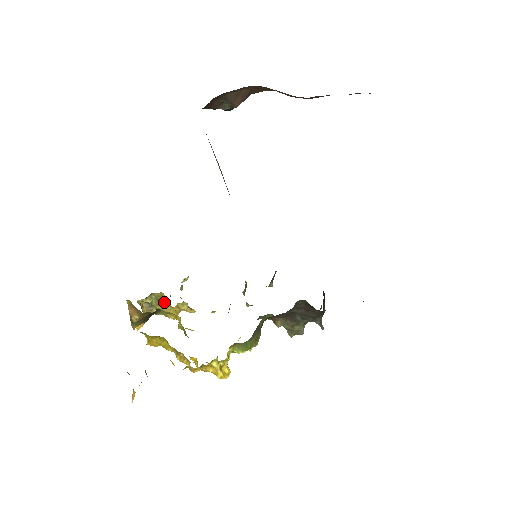
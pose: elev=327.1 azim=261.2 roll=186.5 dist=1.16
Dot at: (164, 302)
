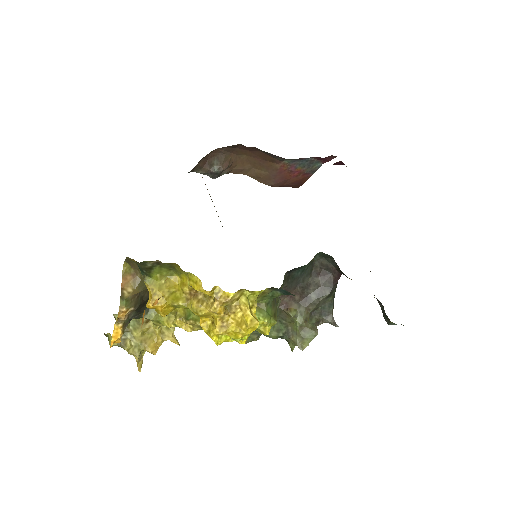
Dot at: (145, 323)
